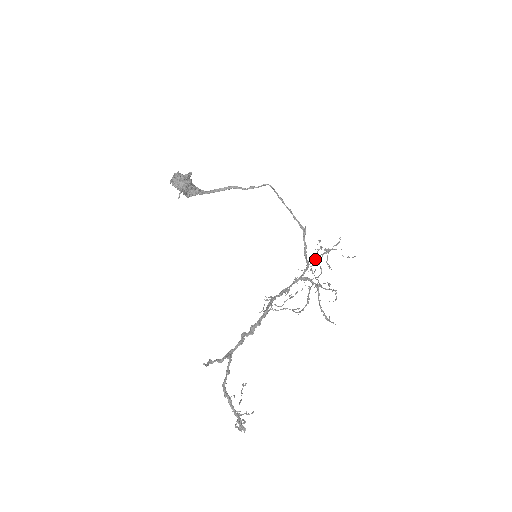
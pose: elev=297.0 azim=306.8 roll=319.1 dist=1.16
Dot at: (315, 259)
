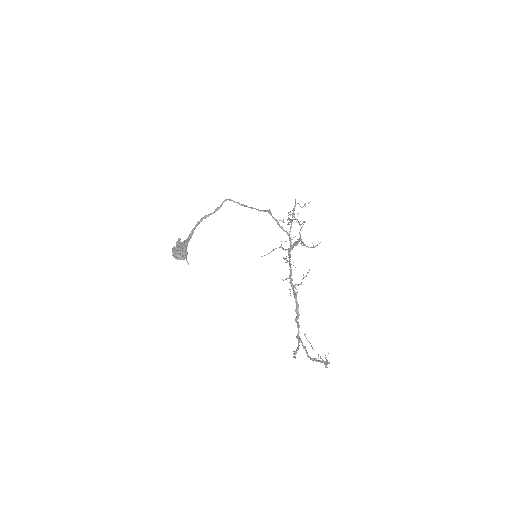
Dot at: (290, 228)
